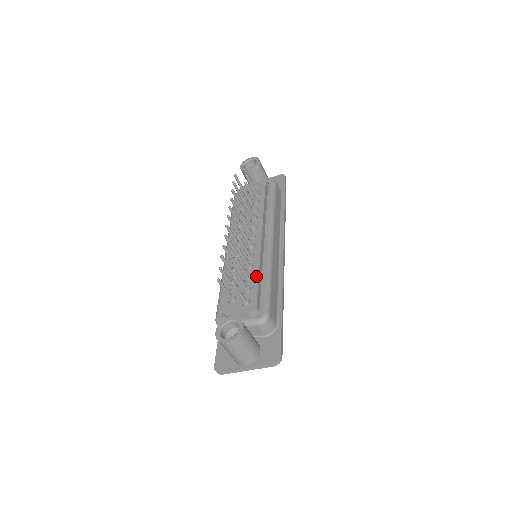
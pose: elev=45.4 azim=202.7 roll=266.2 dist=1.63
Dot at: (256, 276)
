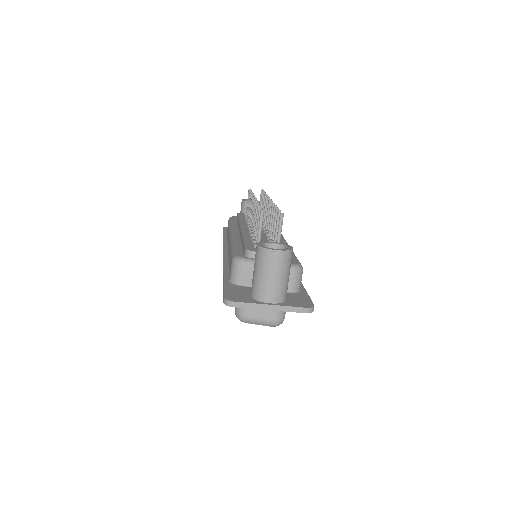
Dot at: occluded
